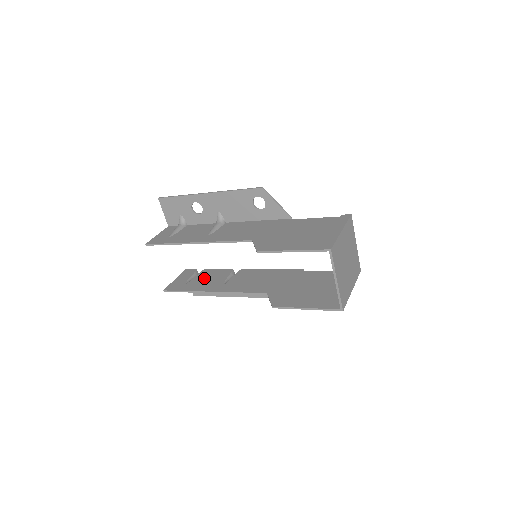
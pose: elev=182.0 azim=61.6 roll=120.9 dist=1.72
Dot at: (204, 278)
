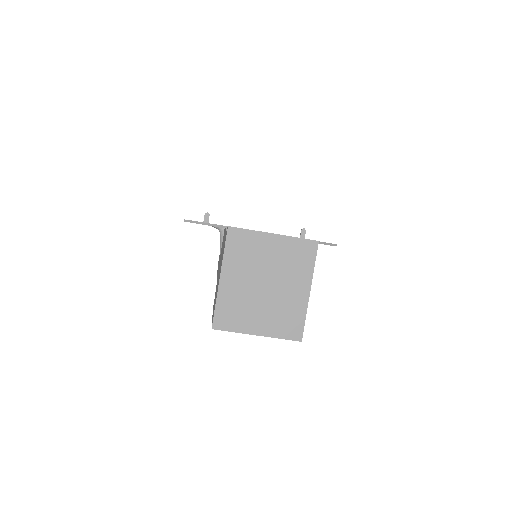
Dot at: occluded
